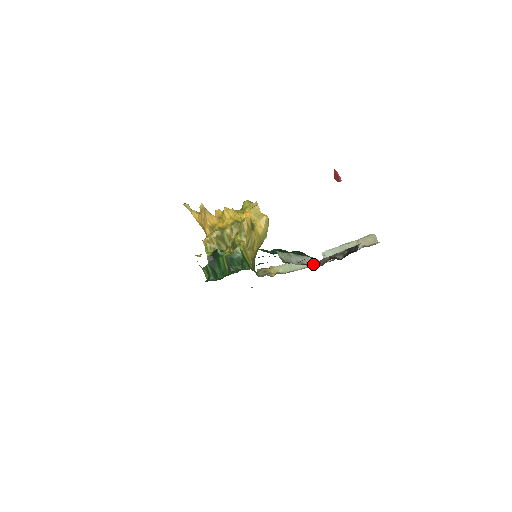
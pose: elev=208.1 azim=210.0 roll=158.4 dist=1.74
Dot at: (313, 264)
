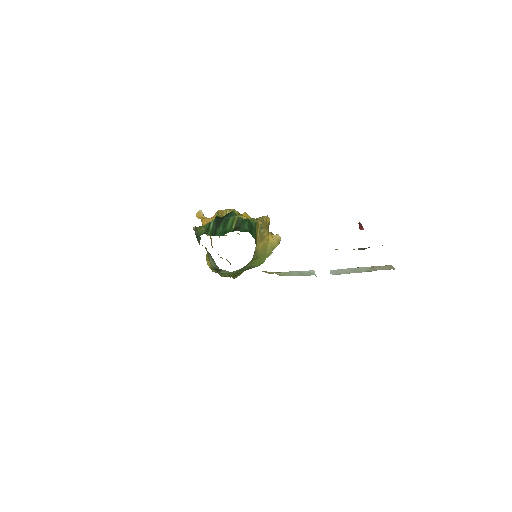
Dot at: occluded
